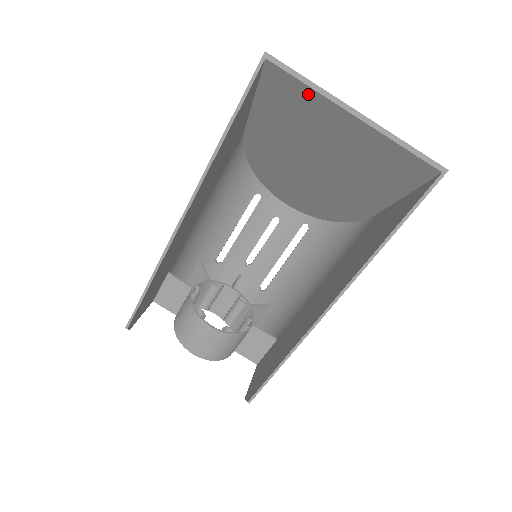
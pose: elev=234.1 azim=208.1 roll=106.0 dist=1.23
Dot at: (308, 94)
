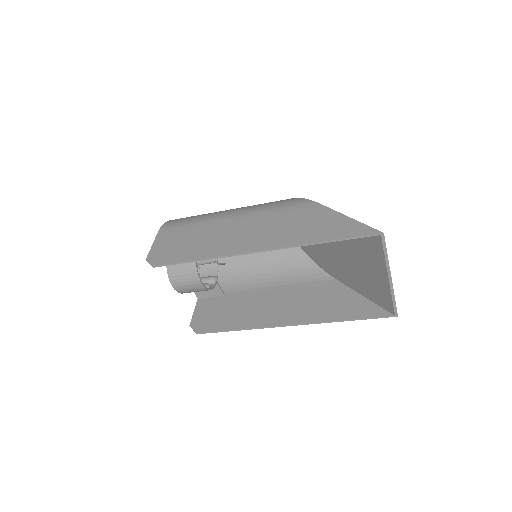
Dot at: (380, 255)
